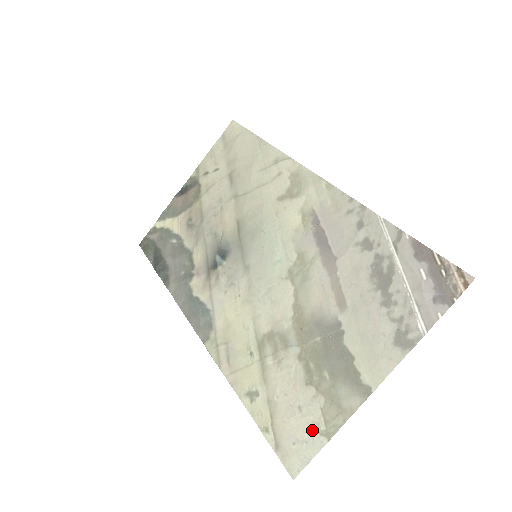
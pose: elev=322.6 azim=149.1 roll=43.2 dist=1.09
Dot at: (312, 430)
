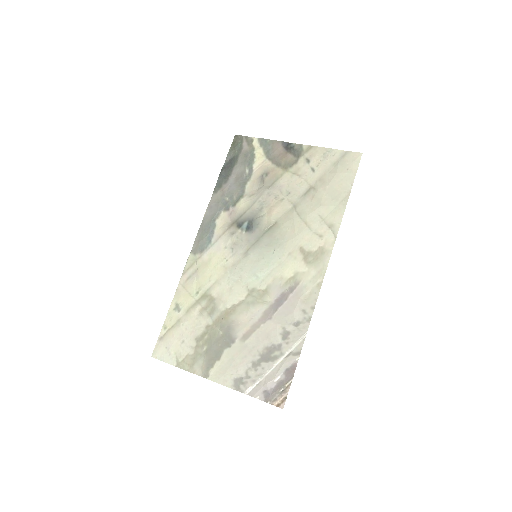
Dot at: (176, 355)
